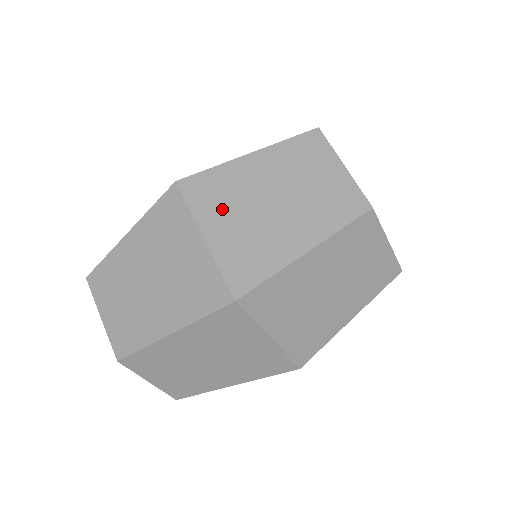
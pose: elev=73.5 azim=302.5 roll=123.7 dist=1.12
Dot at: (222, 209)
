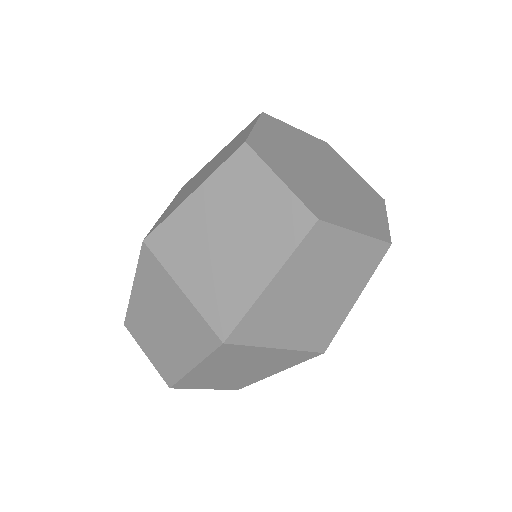
Dot at: (187, 258)
